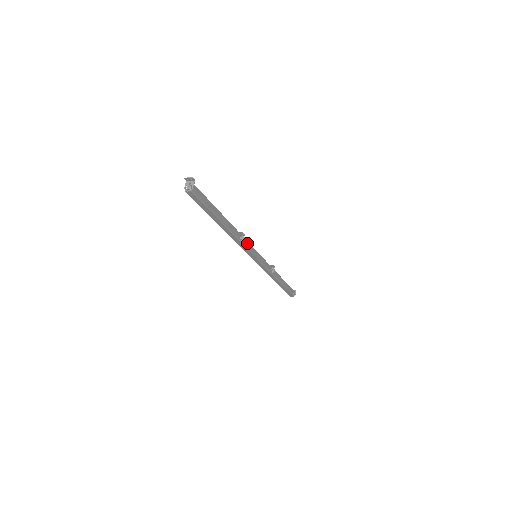
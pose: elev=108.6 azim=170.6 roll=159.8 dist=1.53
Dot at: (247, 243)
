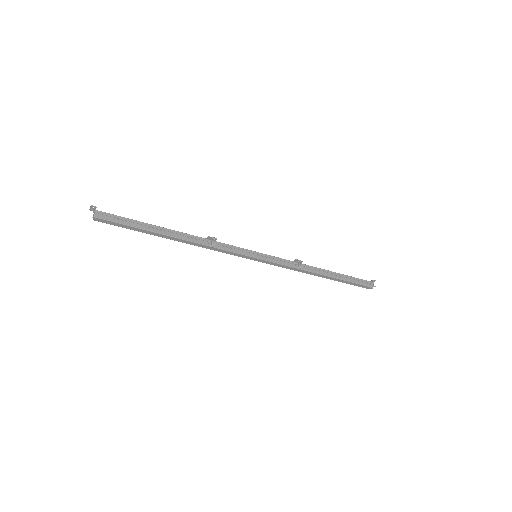
Dot at: (226, 246)
